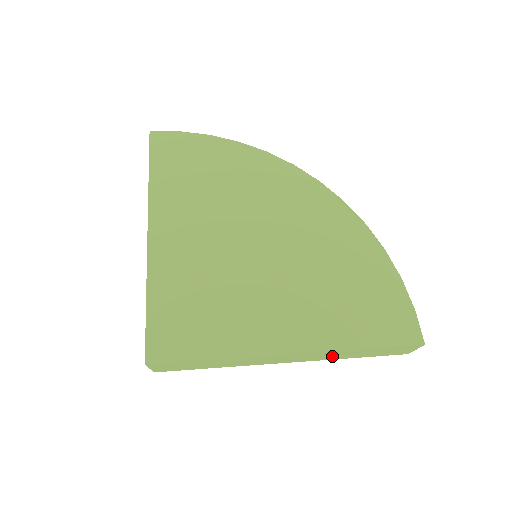
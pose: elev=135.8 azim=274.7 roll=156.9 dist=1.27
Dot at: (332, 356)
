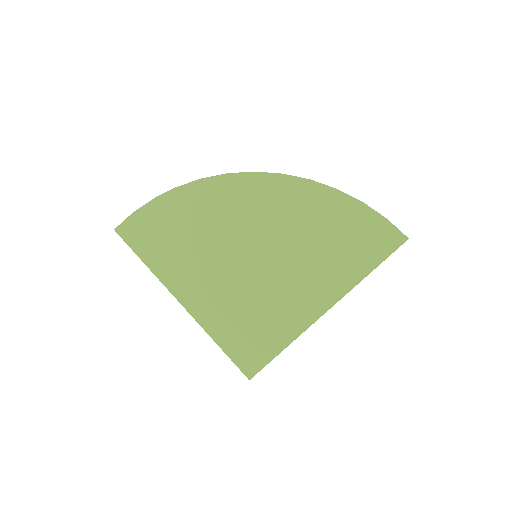
Dot at: occluded
